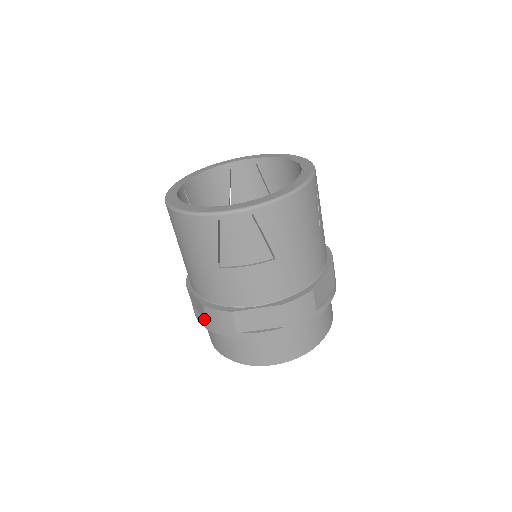
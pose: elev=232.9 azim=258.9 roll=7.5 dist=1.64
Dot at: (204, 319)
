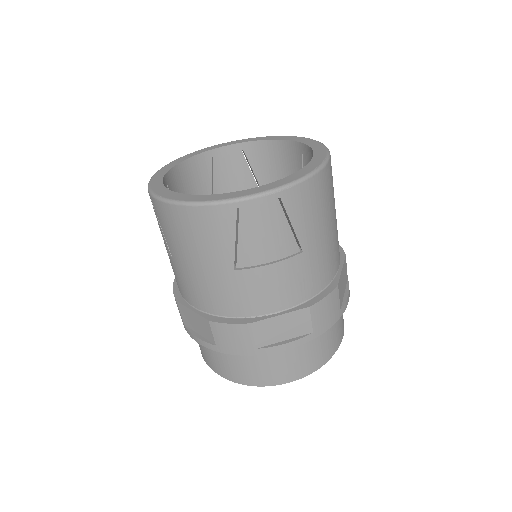
Dot at: (207, 338)
